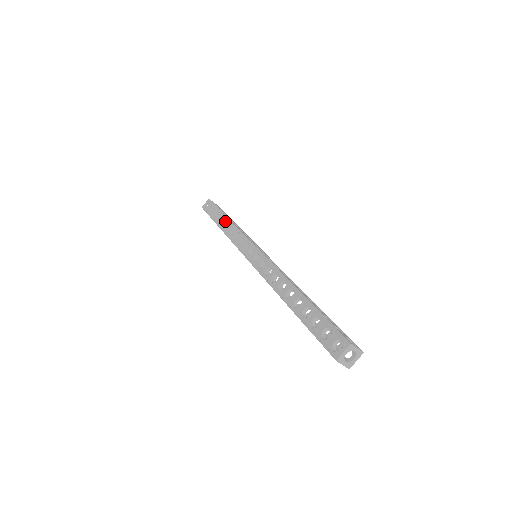
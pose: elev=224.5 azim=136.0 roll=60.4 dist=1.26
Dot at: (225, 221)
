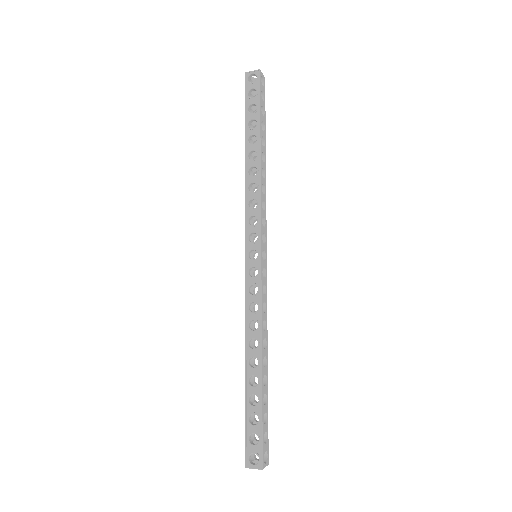
Dot at: (256, 151)
